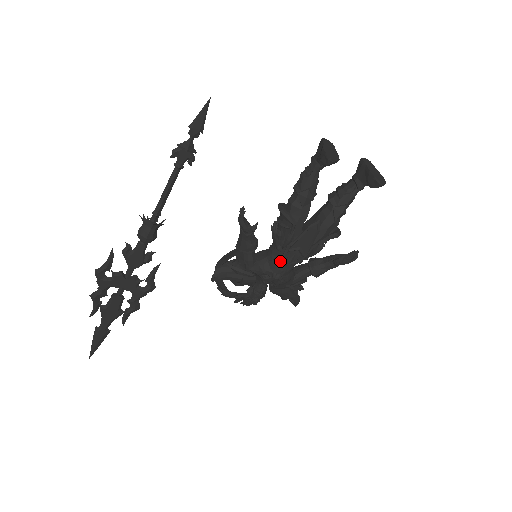
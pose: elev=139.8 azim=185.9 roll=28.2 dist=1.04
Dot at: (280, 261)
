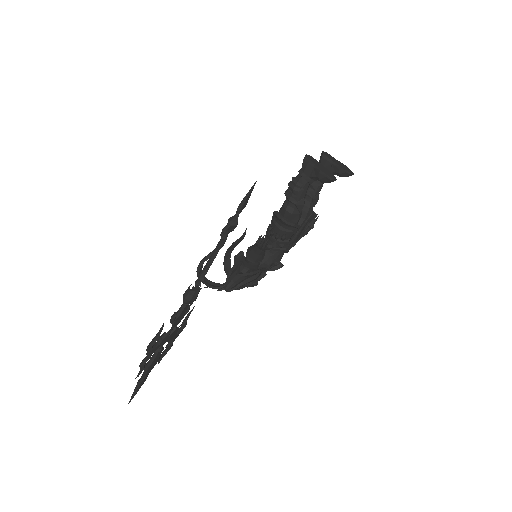
Dot at: (280, 253)
